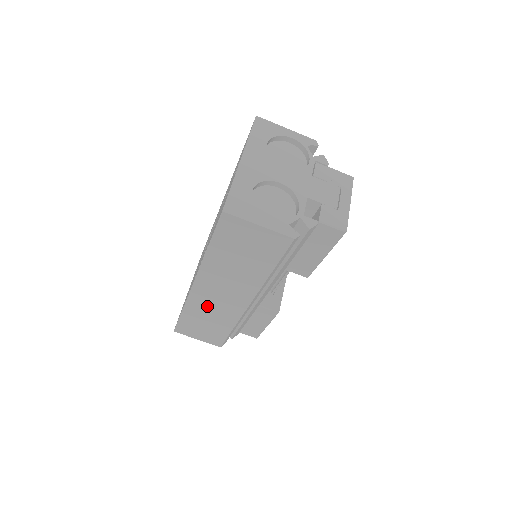
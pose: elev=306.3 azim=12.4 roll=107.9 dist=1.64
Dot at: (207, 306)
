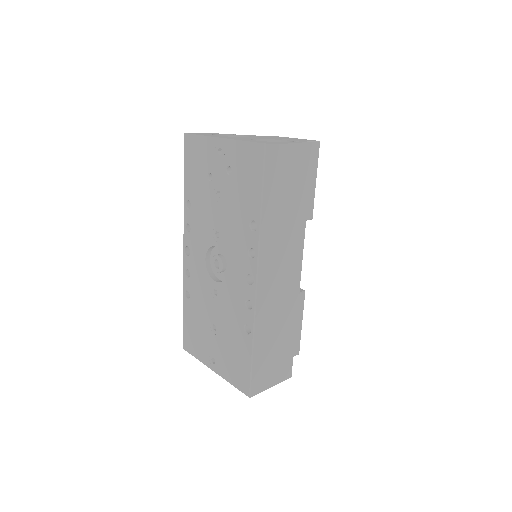
Dot at: (272, 309)
